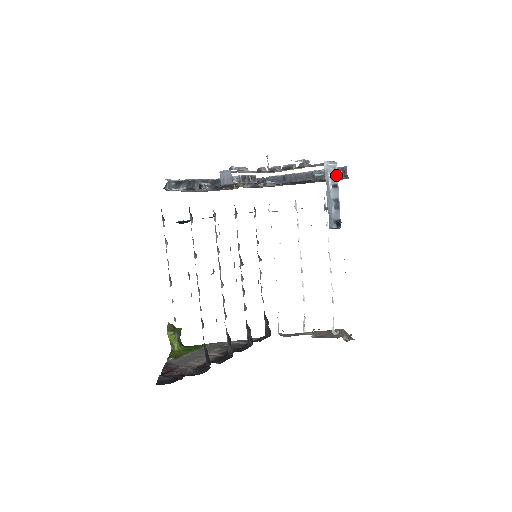
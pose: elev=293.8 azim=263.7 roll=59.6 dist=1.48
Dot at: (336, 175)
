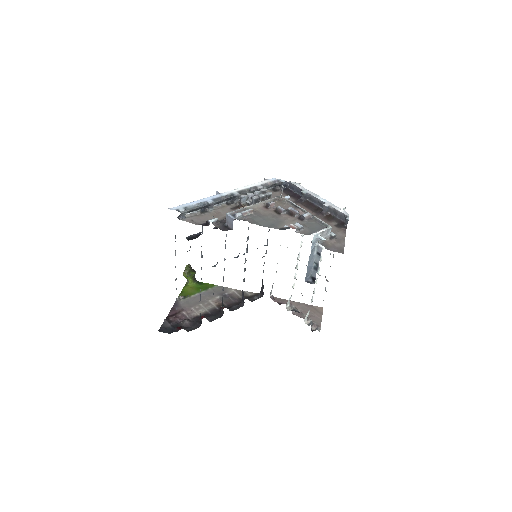
Dot at: (321, 247)
